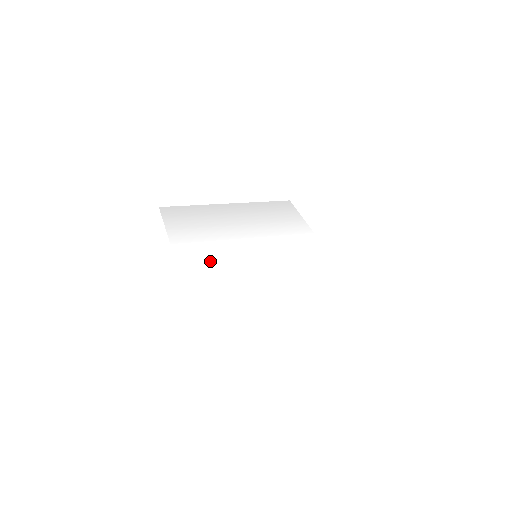
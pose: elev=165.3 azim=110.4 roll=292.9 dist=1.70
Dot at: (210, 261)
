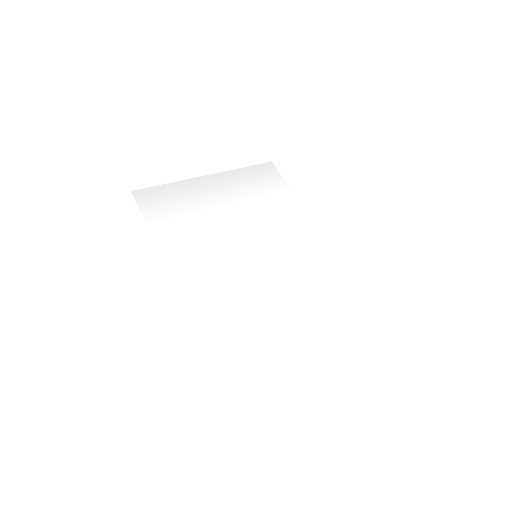
Dot at: (211, 272)
